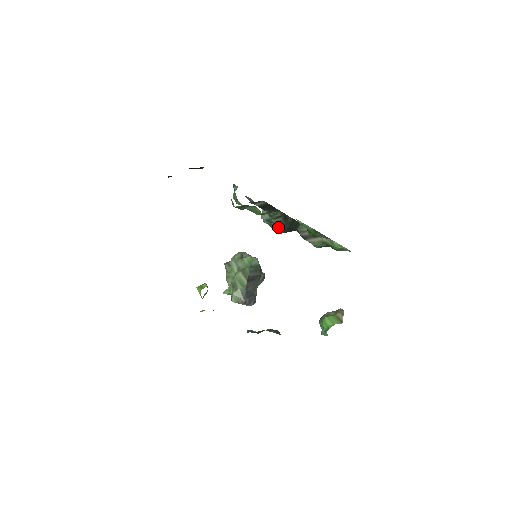
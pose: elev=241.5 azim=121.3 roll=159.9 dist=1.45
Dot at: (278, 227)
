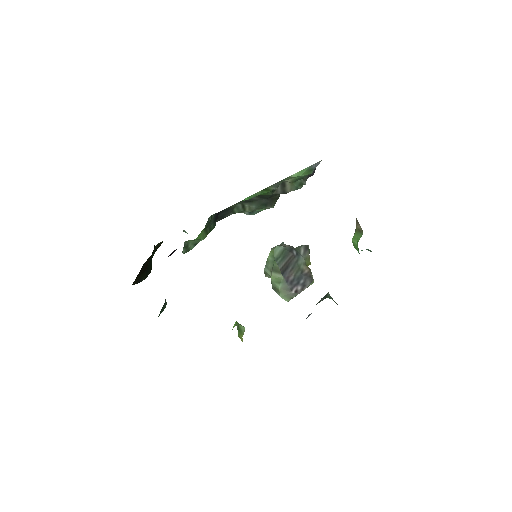
Dot at: (259, 209)
